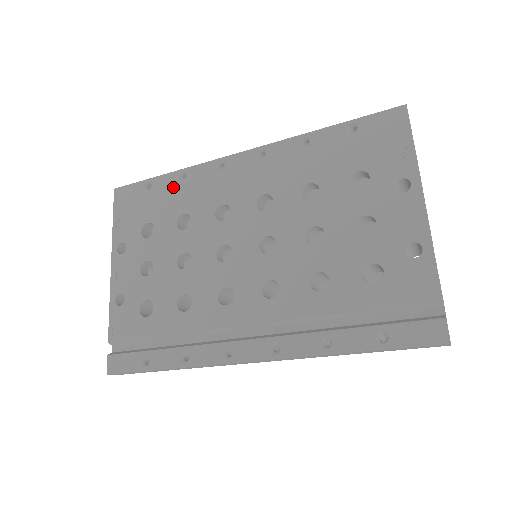
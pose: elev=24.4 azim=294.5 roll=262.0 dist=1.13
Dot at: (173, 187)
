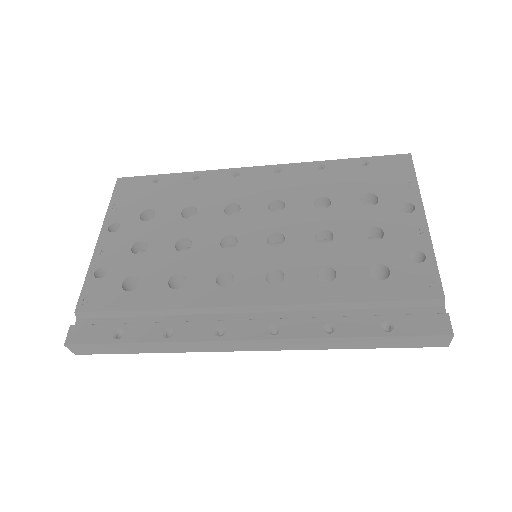
Dot at: (183, 184)
